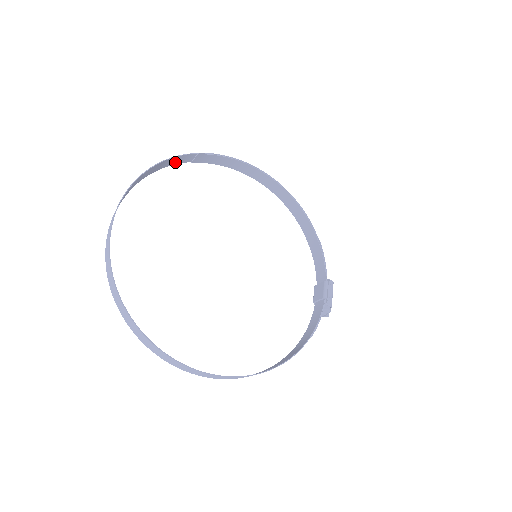
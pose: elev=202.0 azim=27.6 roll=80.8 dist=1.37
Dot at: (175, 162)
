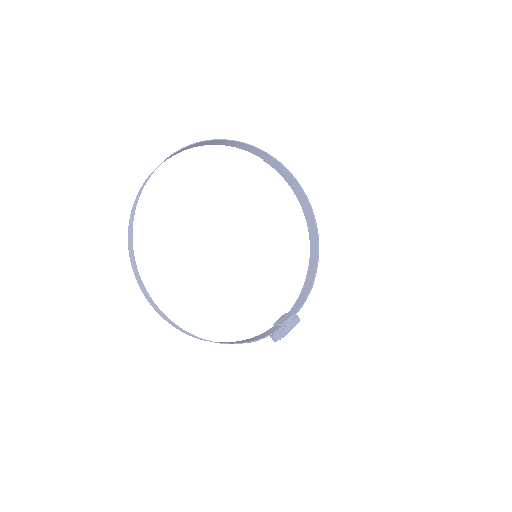
Dot at: (251, 150)
